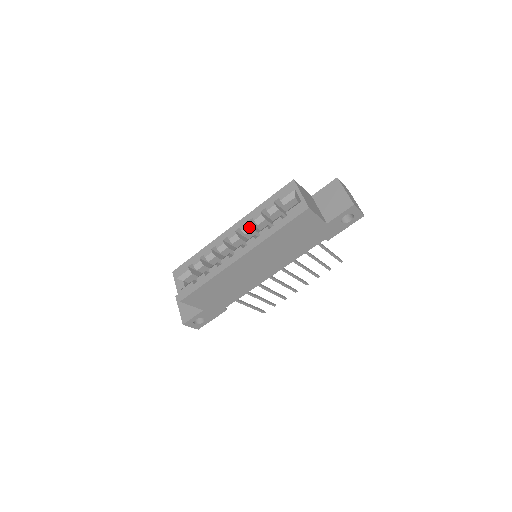
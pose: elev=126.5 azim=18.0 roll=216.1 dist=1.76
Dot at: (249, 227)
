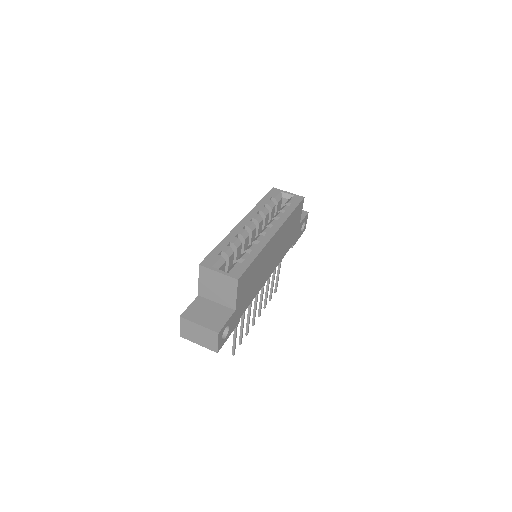
Dot at: (260, 217)
